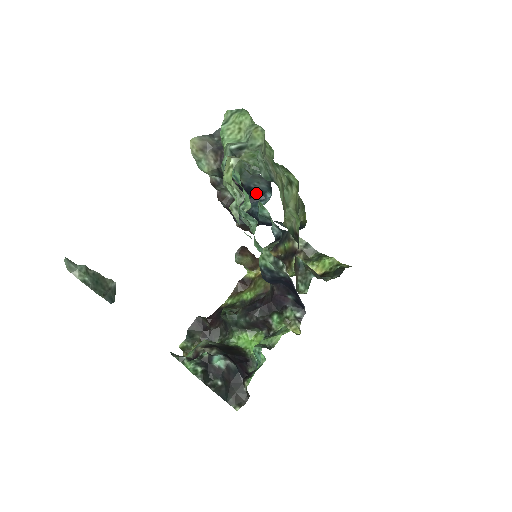
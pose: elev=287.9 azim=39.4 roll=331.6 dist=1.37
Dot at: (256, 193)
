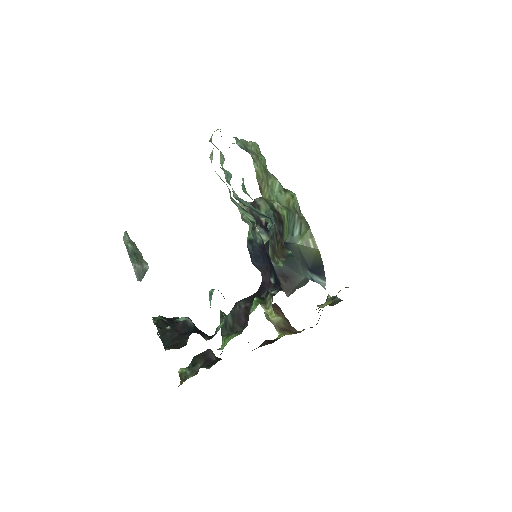
Dot at: occluded
